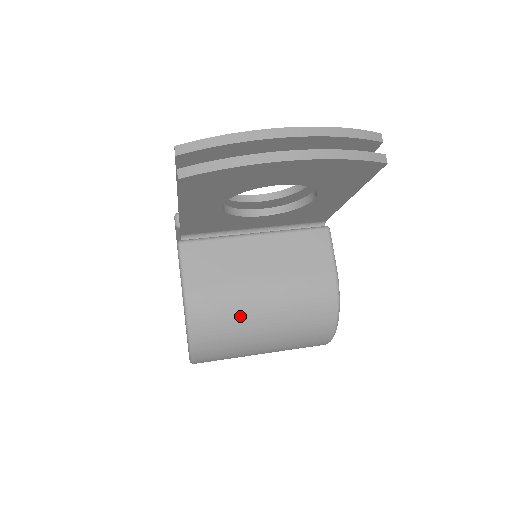
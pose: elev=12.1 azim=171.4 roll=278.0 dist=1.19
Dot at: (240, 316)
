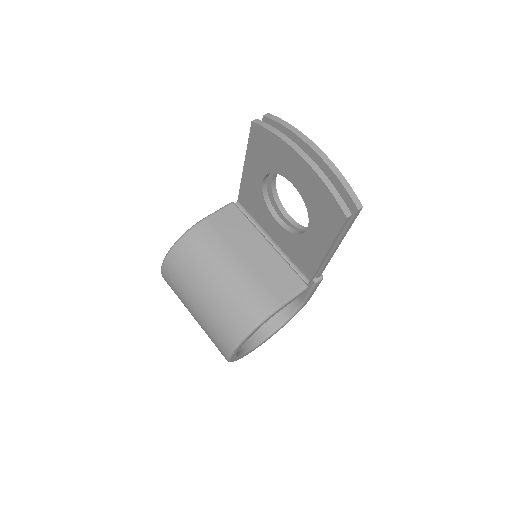
Dot at: (208, 262)
